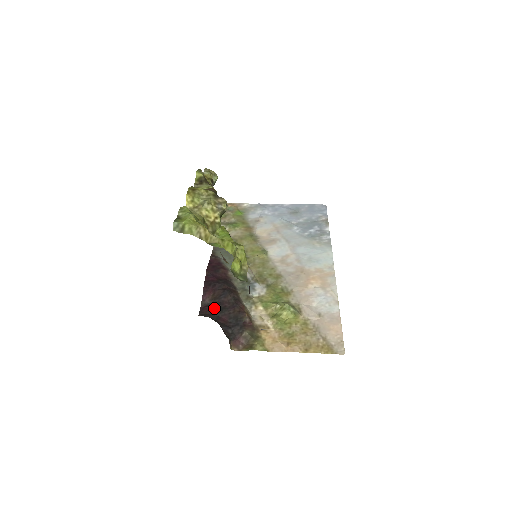
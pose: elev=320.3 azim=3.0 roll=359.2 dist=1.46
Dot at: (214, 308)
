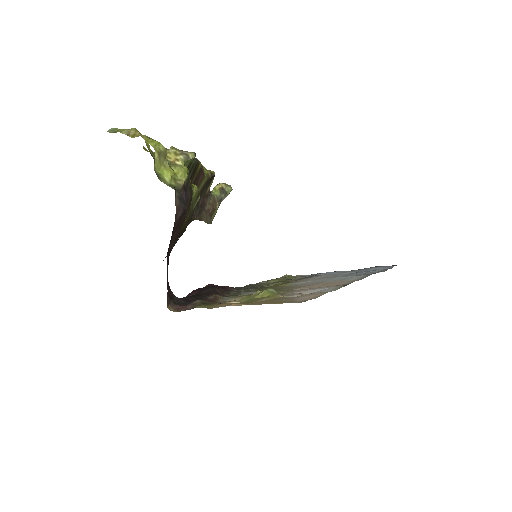
Dot at: (187, 296)
